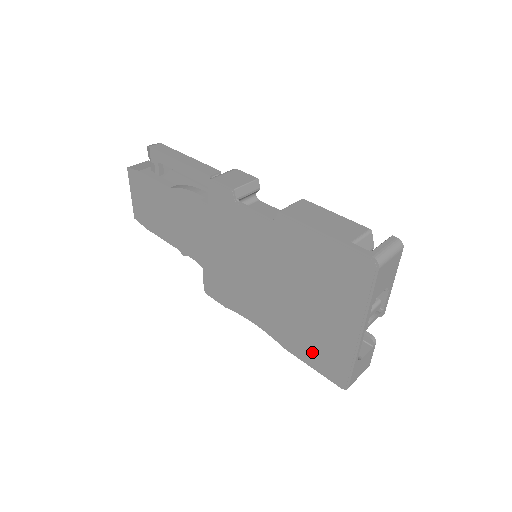
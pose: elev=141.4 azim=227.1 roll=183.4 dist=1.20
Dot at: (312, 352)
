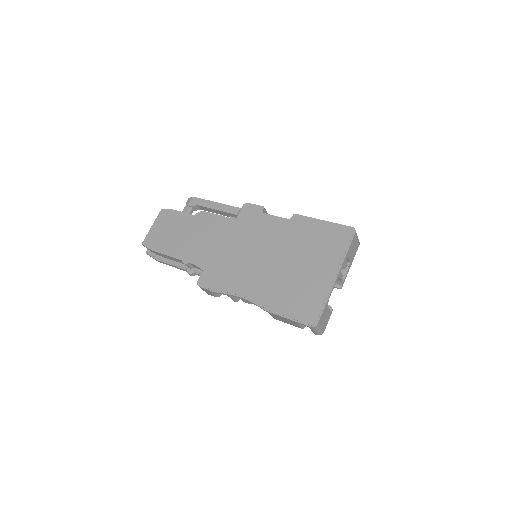
Dot at: (292, 304)
